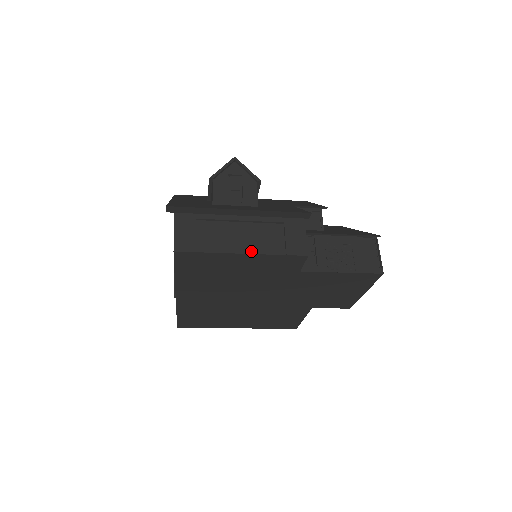
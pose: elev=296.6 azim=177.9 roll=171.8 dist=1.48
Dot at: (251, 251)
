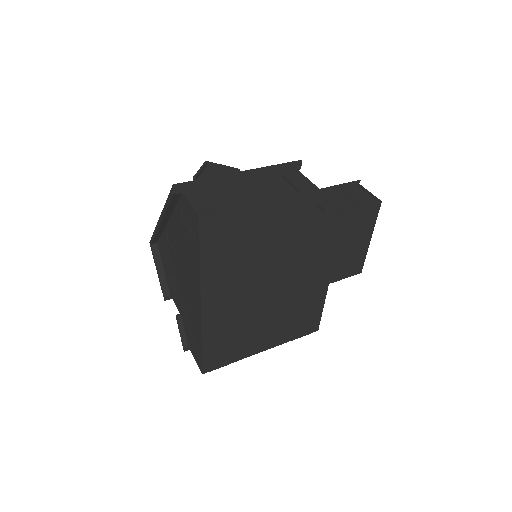
Dot at: (269, 199)
